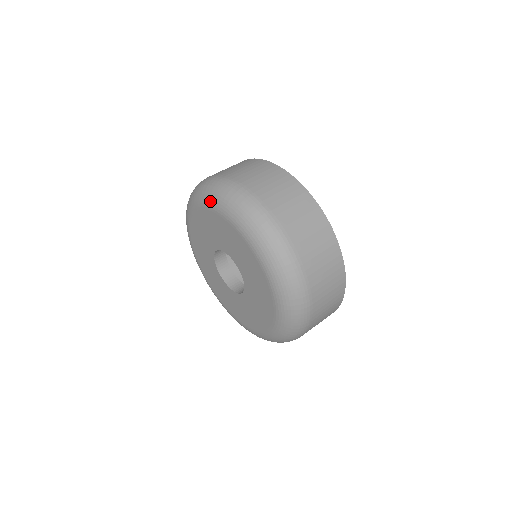
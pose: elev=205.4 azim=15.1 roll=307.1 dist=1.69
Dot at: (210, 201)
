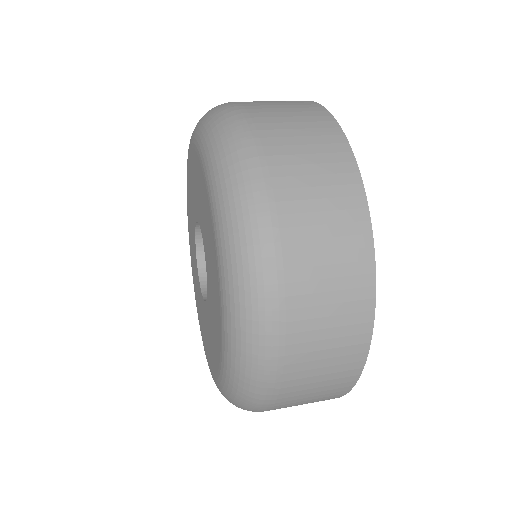
Dot at: occluded
